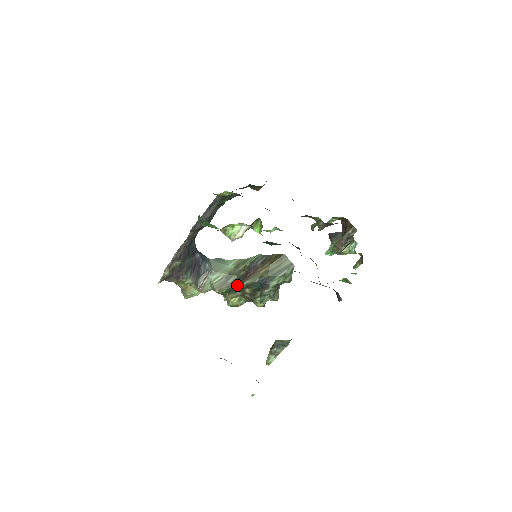
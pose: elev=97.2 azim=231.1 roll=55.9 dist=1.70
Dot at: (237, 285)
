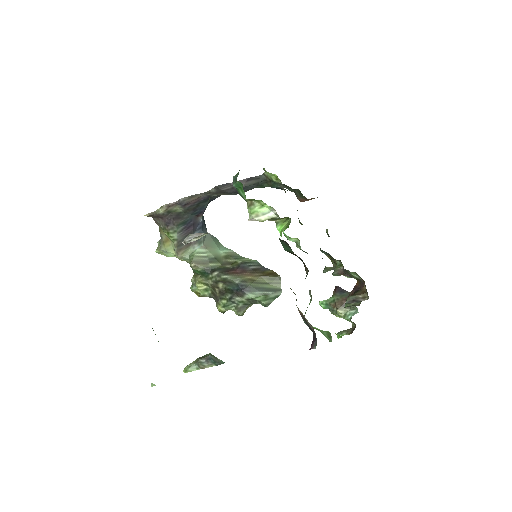
Dot at: (215, 273)
